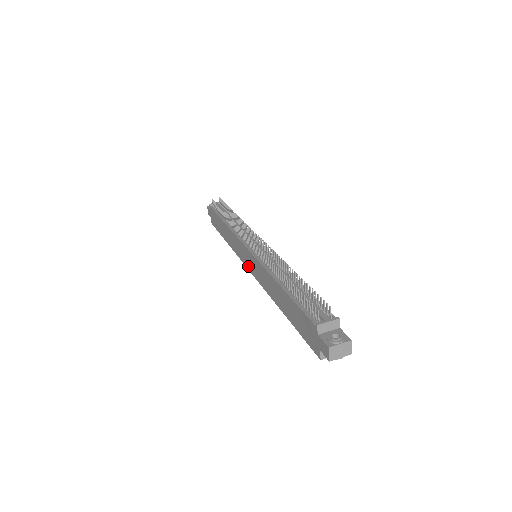
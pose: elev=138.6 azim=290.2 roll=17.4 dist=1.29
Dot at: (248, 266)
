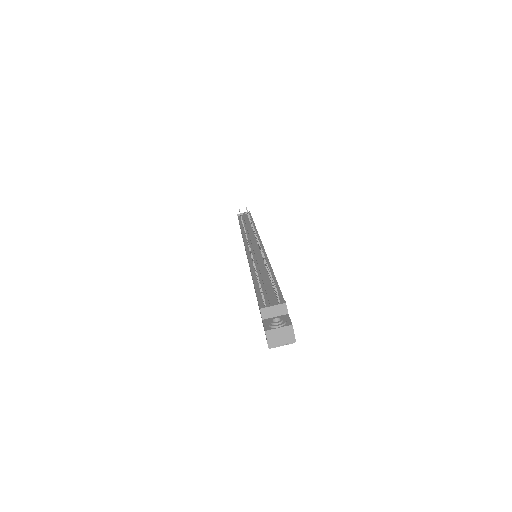
Dot at: occluded
